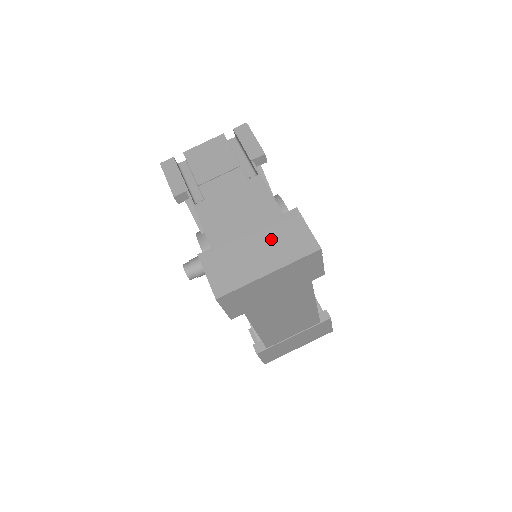
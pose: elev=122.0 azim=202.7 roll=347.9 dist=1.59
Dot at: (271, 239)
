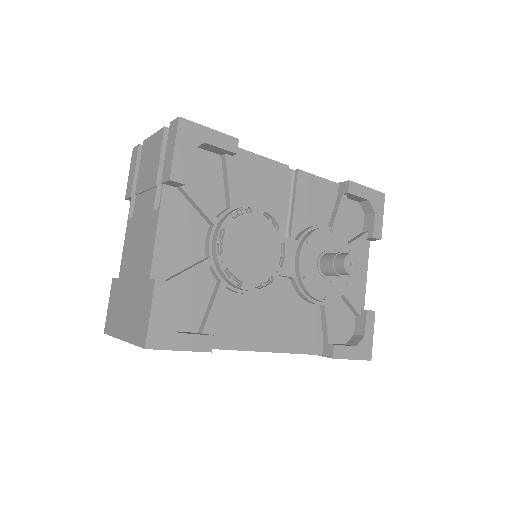
Dot at: (134, 303)
